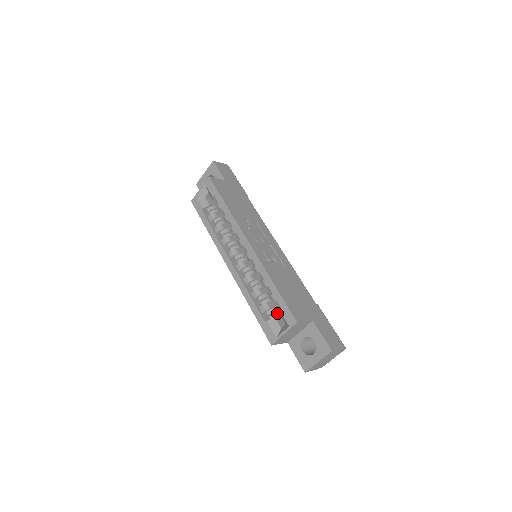
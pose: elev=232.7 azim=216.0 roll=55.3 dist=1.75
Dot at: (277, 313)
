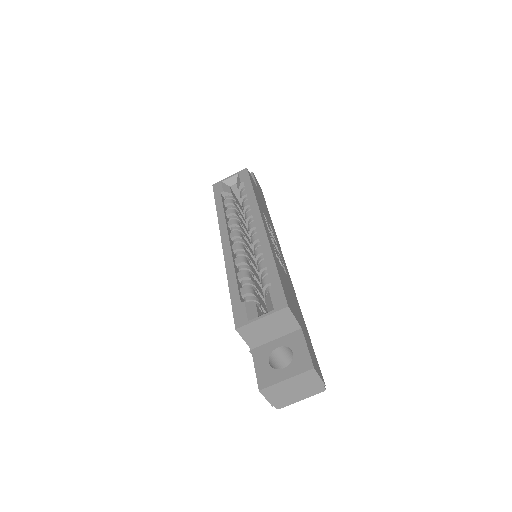
Dot at: (259, 304)
